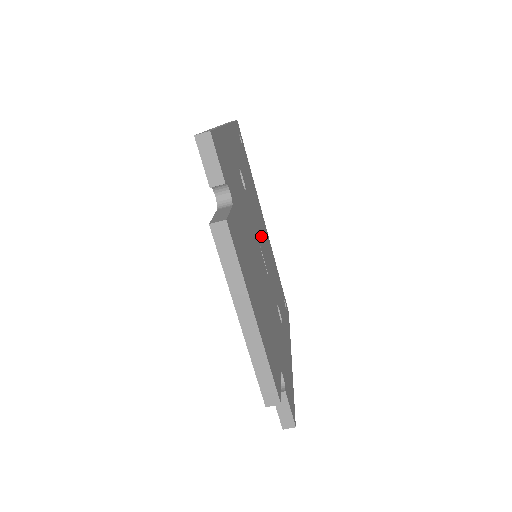
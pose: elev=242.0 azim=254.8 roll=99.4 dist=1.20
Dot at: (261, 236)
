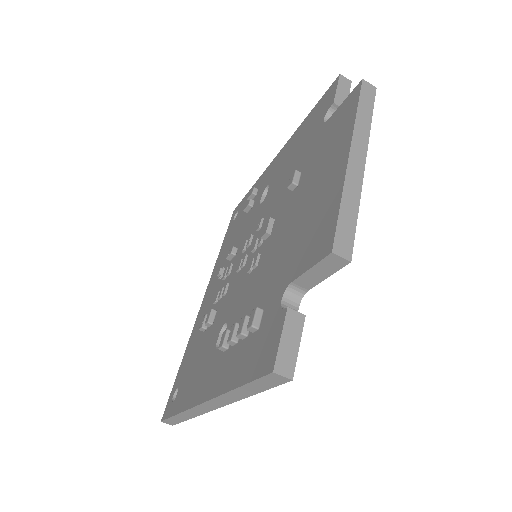
Dot at: occluded
